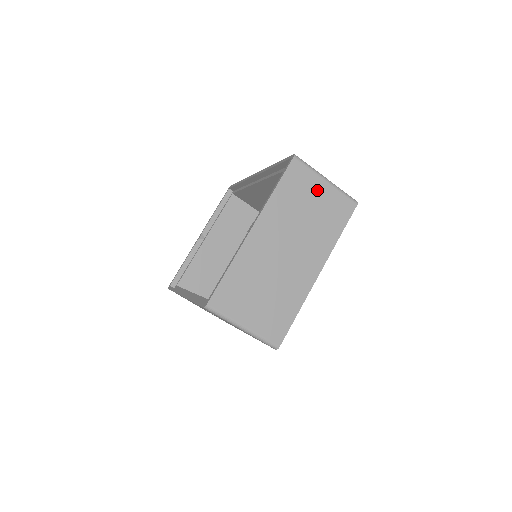
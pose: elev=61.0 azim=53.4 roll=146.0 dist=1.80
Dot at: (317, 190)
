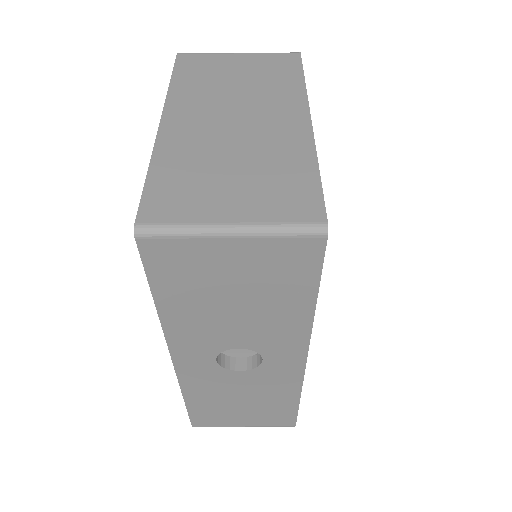
Dot at: (232, 62)
